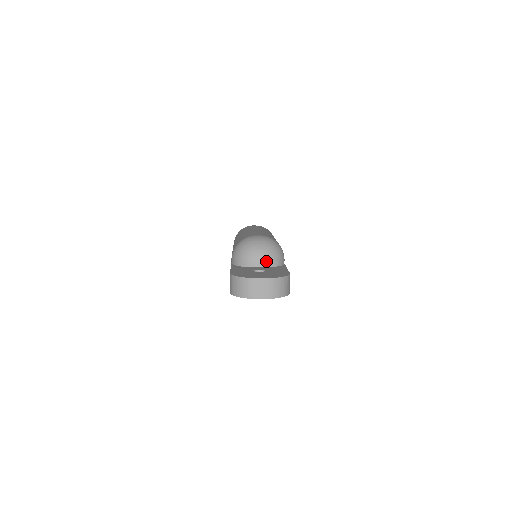
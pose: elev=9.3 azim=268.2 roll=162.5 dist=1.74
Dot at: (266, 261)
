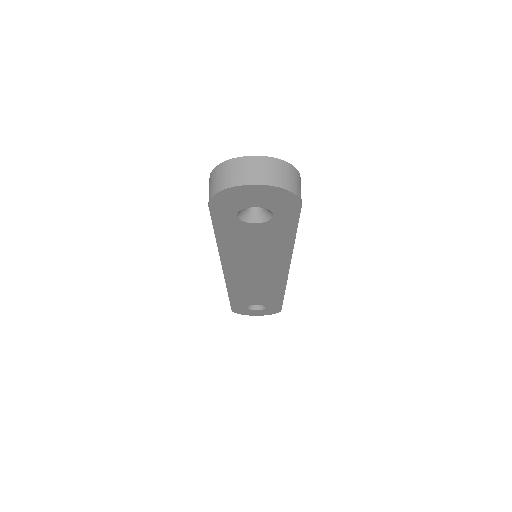
Dot at: occluded
